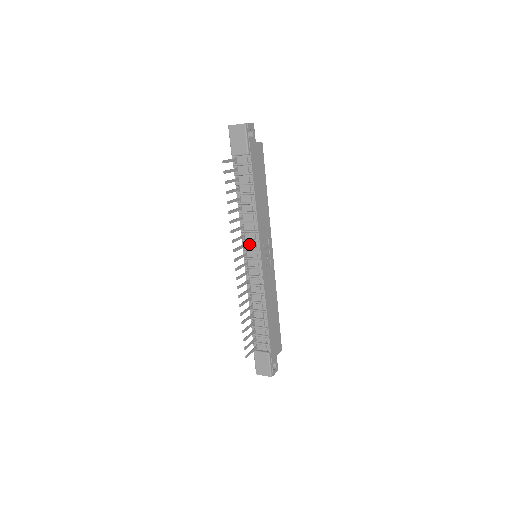
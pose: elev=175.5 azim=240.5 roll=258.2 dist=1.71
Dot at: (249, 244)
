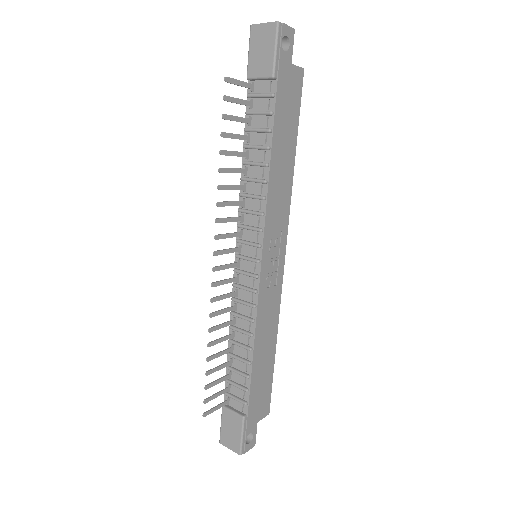
Dot at: (247, 233)
